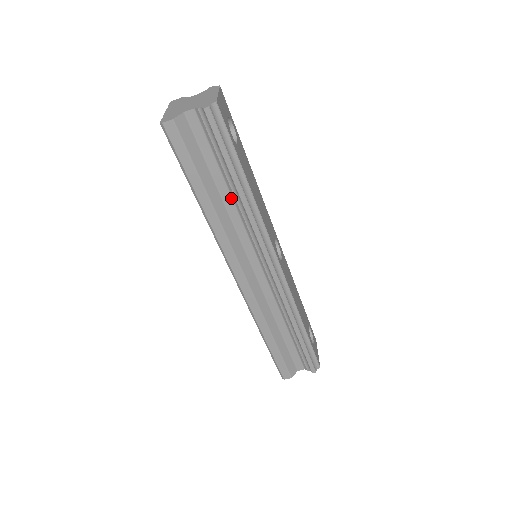
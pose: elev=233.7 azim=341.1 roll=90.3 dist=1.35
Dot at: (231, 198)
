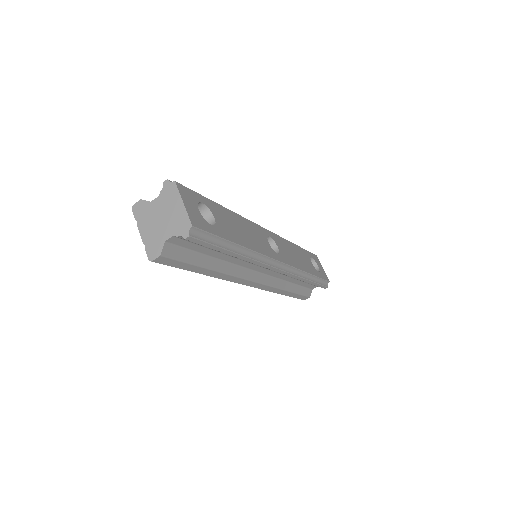
Dot at: (227, 256)
